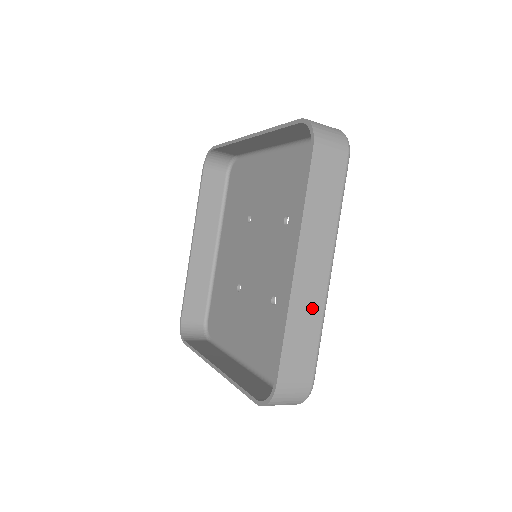
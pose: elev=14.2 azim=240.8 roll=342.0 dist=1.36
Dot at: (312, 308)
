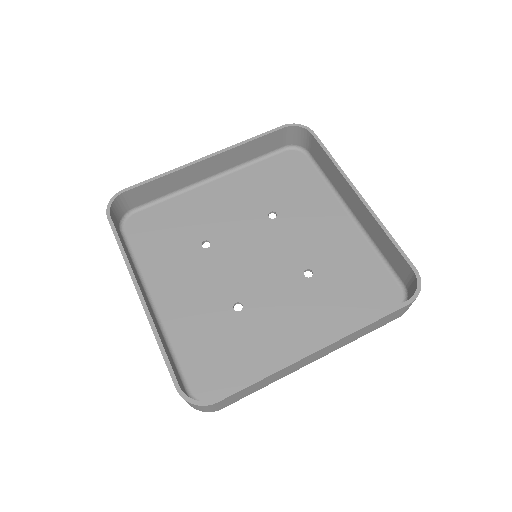
Dot at: occluded
